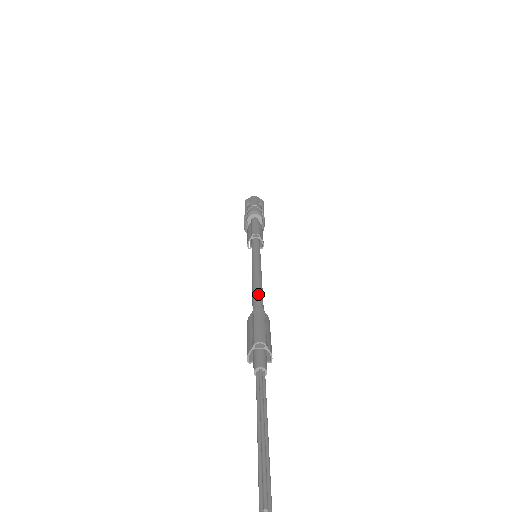
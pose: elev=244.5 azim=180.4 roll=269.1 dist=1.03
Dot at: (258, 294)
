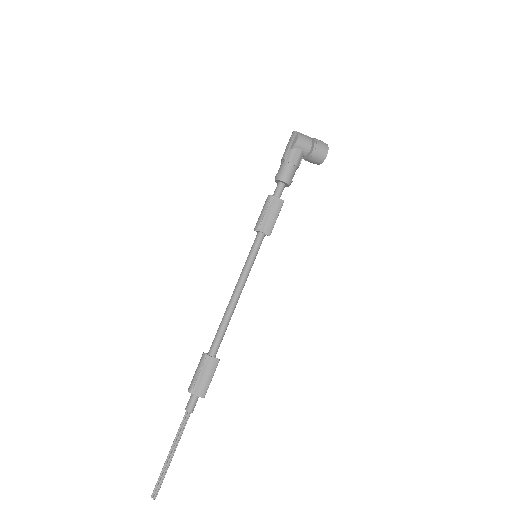
Dot at: (218, 330)
